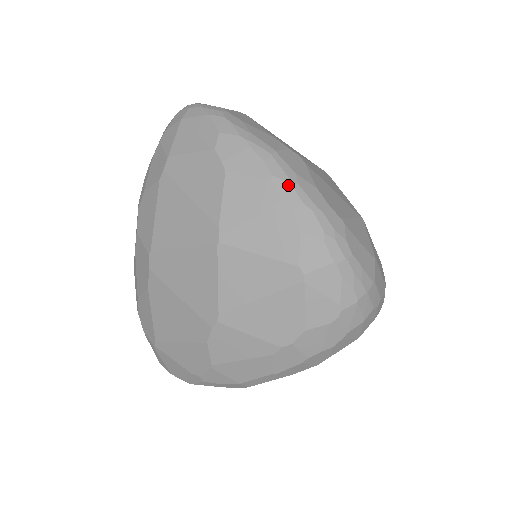
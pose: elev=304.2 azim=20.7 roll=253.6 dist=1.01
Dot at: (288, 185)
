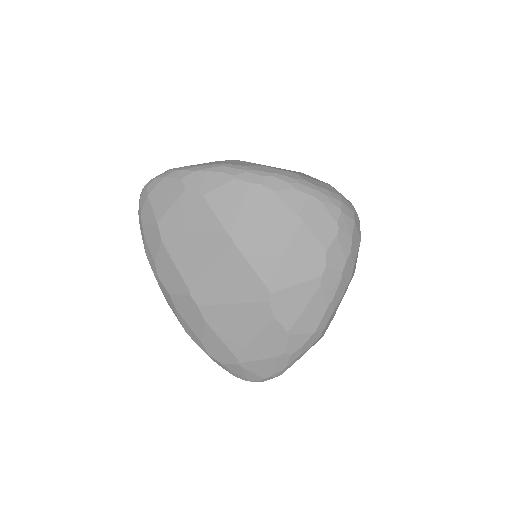
Dot at: (247, 174)
